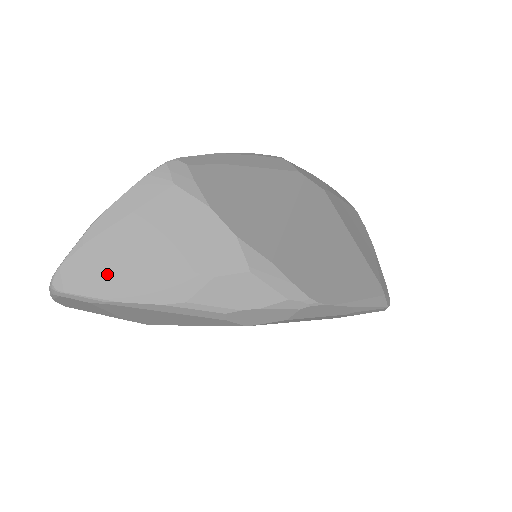
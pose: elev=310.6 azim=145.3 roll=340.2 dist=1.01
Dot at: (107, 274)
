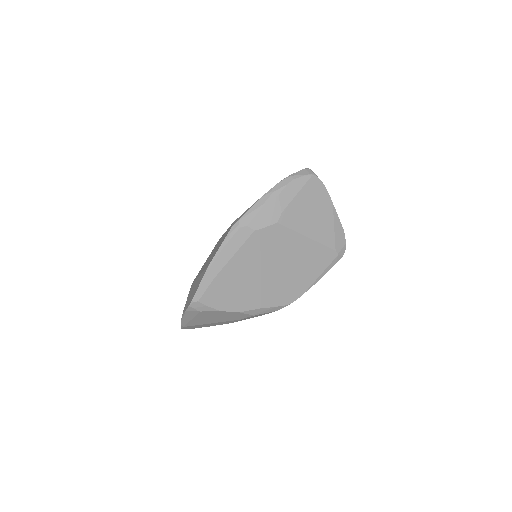
Dot at: (199, 326)
